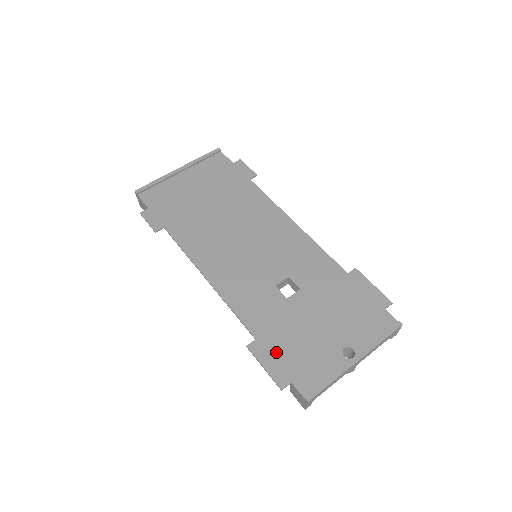
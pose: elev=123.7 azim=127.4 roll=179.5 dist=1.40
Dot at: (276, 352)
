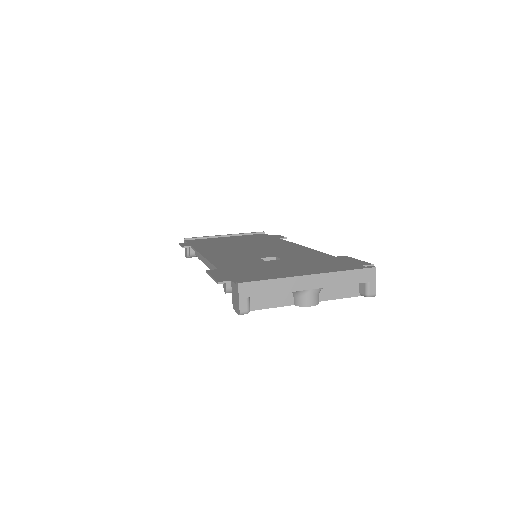
Dot at: (231, 272)
